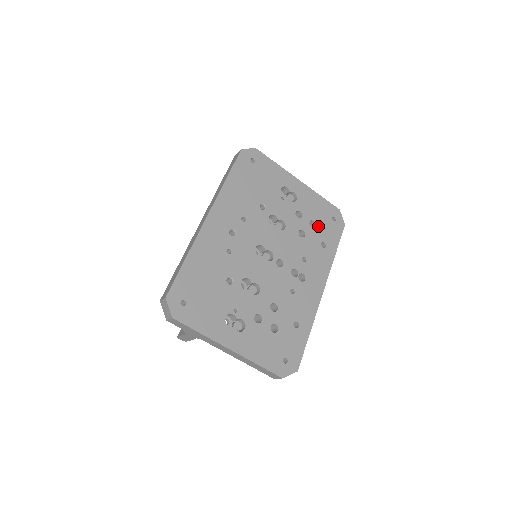
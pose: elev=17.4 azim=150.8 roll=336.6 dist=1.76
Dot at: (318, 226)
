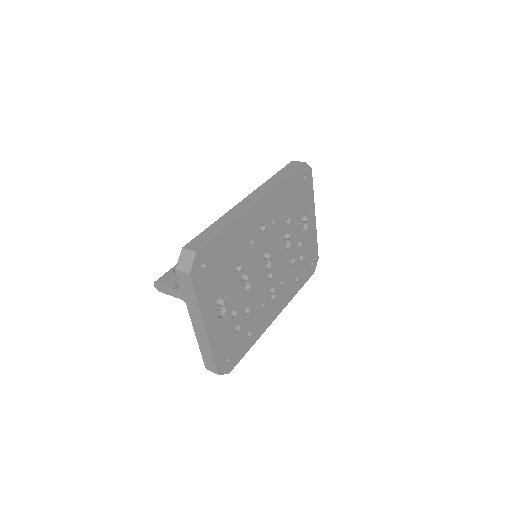
Dot at: (303, 262)
